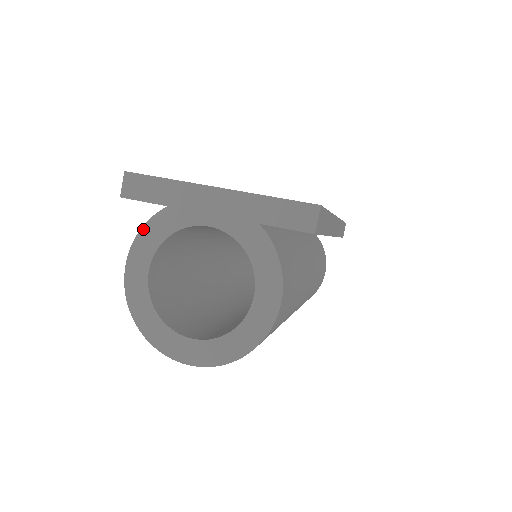
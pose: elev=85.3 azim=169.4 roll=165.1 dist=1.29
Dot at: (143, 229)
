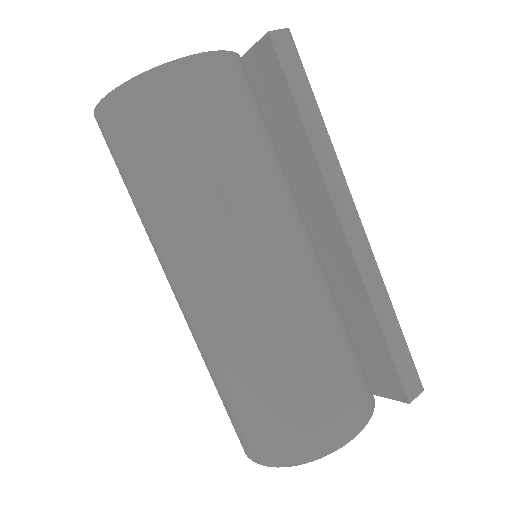
Dot at: occluded
